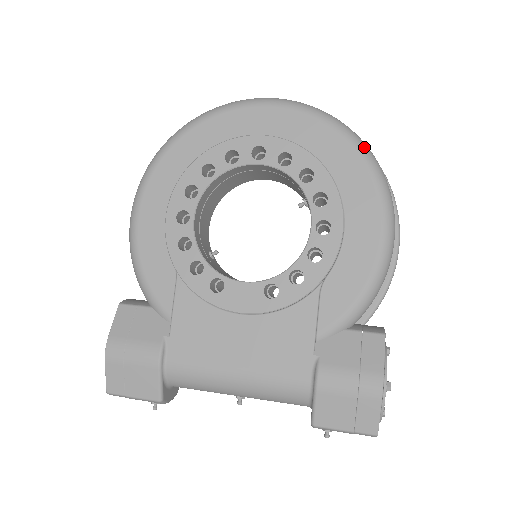
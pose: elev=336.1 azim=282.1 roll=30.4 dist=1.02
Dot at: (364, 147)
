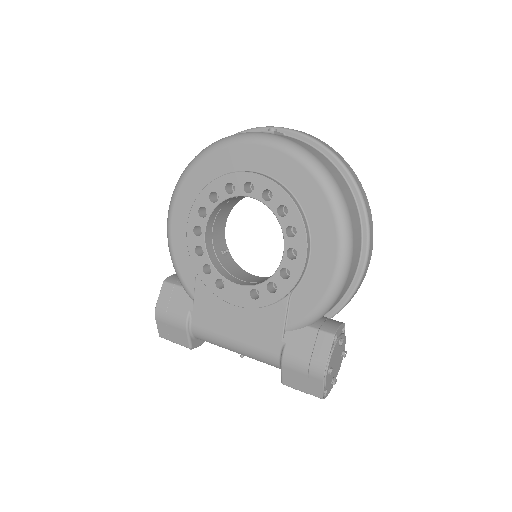
Dot at: (331, 188)
